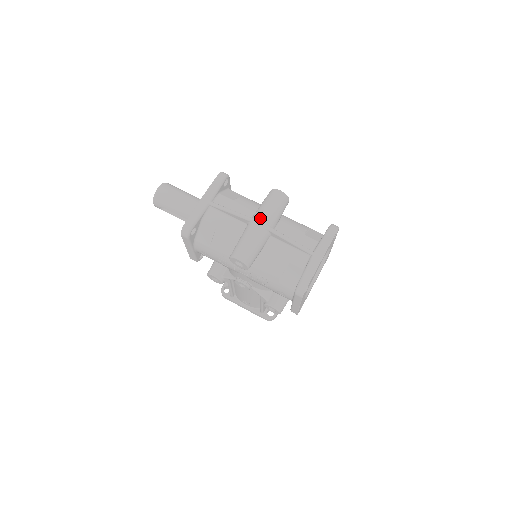
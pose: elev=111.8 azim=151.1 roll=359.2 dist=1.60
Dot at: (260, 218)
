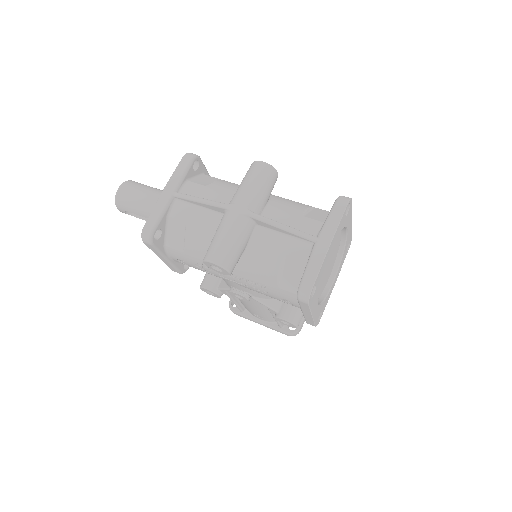
Dot at: (237, 202)
